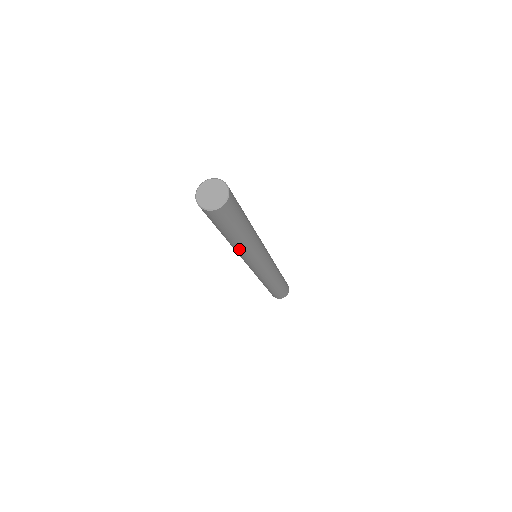
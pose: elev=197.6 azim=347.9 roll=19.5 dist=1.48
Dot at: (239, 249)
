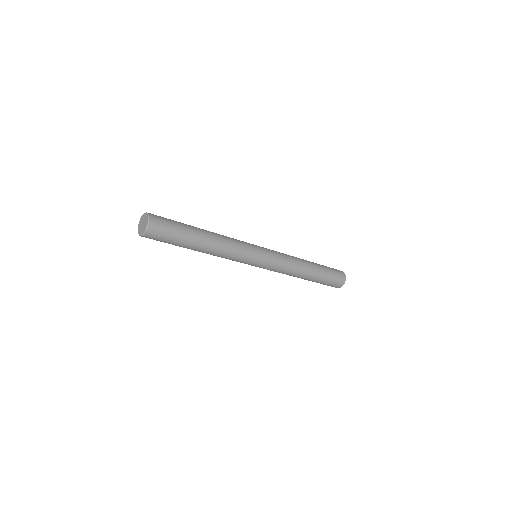
Dot at: (215, 254)
